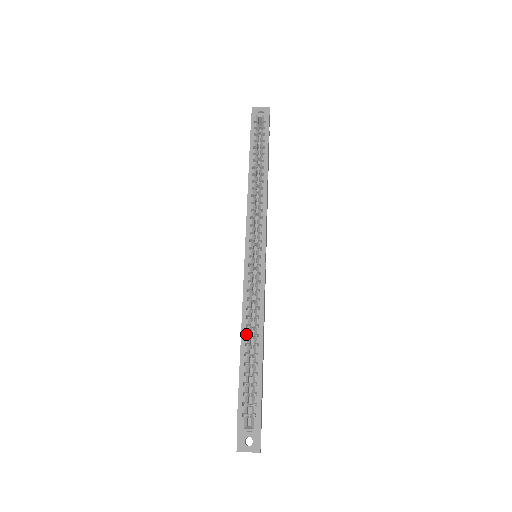
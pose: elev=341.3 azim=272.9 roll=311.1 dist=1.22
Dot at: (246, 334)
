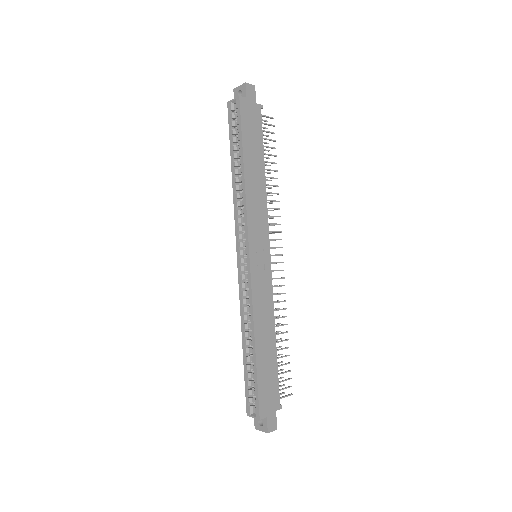
Dot at: (248, 336)
